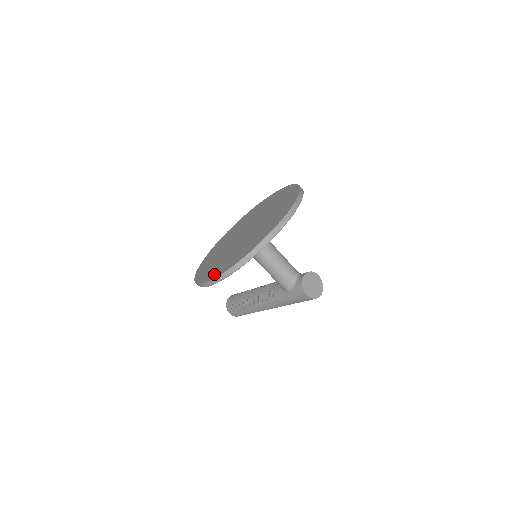
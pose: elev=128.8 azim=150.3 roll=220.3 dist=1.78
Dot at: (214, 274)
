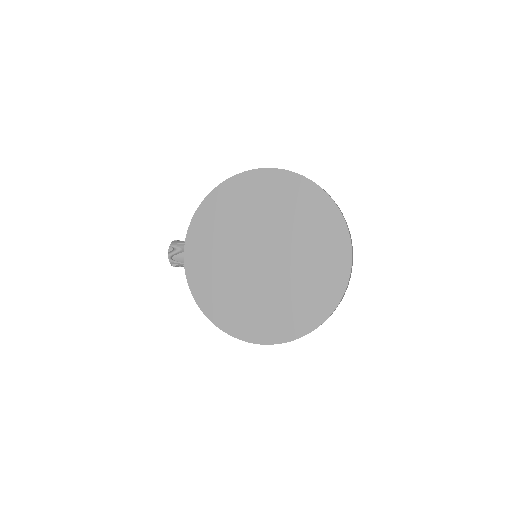
Dot at: (267, 335)
